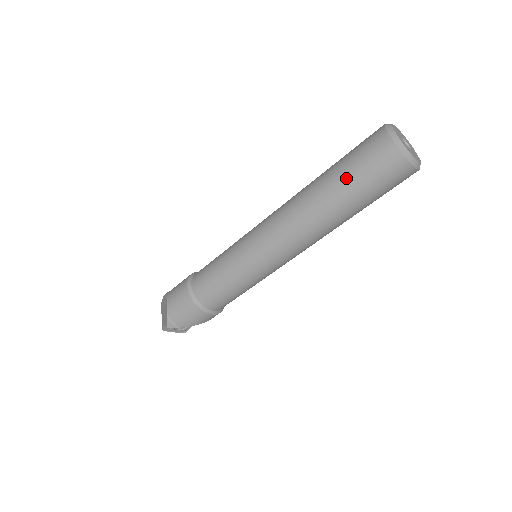
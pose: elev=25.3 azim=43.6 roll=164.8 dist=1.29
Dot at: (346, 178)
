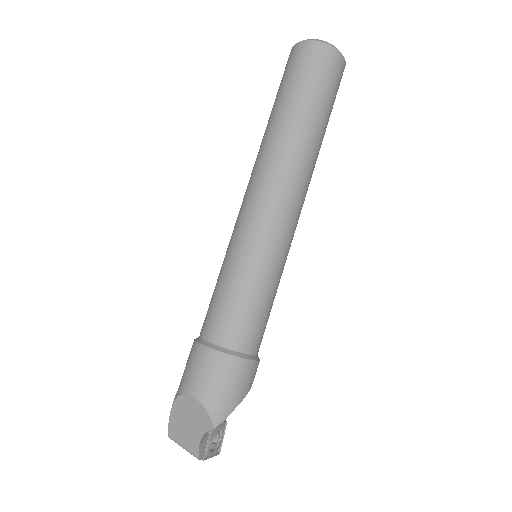
Dot at: (302, 95)
